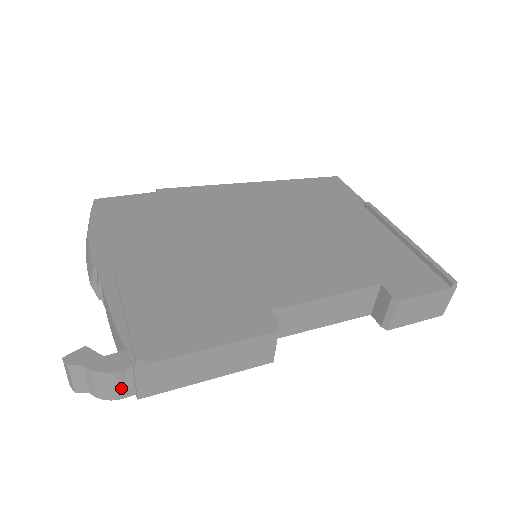
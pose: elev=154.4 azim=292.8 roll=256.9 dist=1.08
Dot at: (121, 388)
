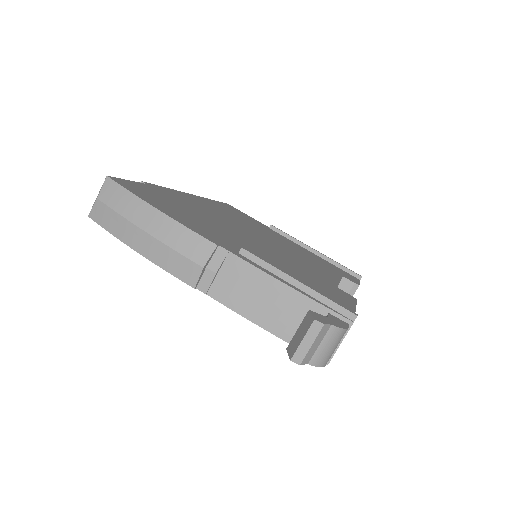
Dot at: (334, 350)
